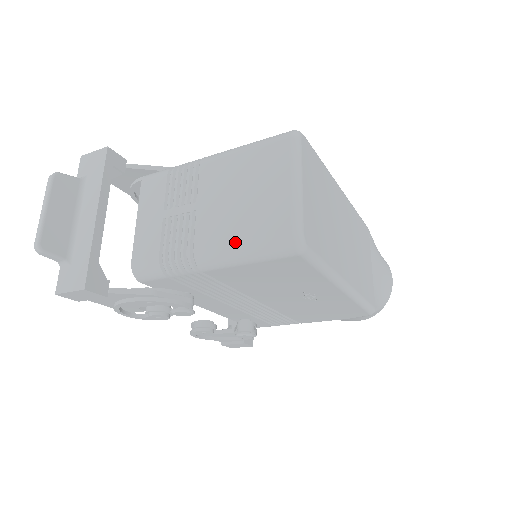
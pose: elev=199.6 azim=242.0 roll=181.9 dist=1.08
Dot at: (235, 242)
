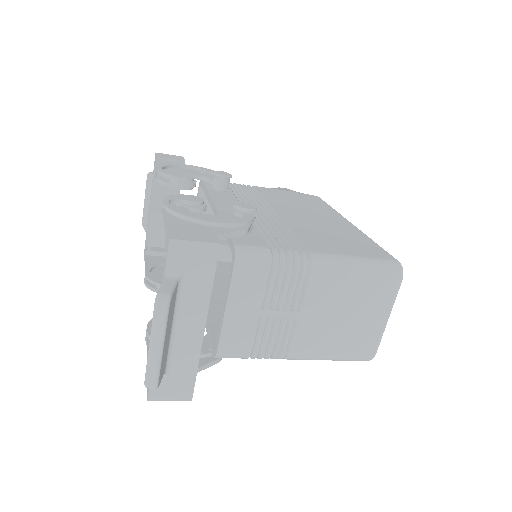
Dot at: (328, 355)
